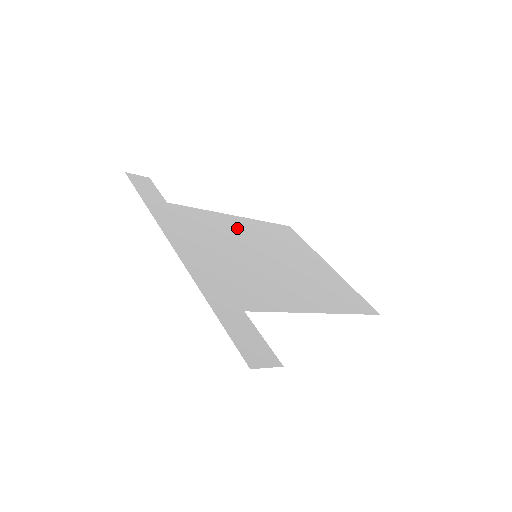
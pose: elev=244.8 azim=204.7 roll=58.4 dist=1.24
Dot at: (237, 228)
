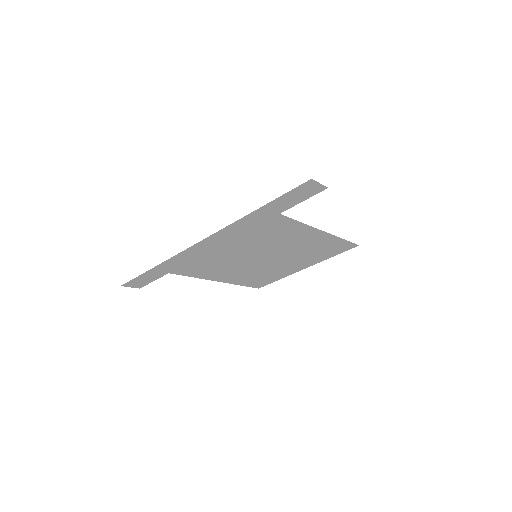
Dot at: (228, 272)
